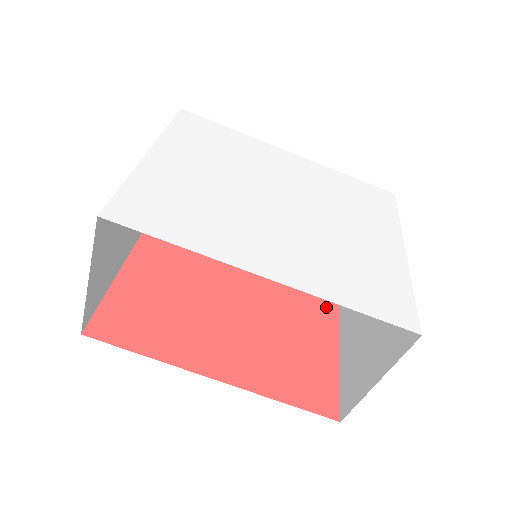
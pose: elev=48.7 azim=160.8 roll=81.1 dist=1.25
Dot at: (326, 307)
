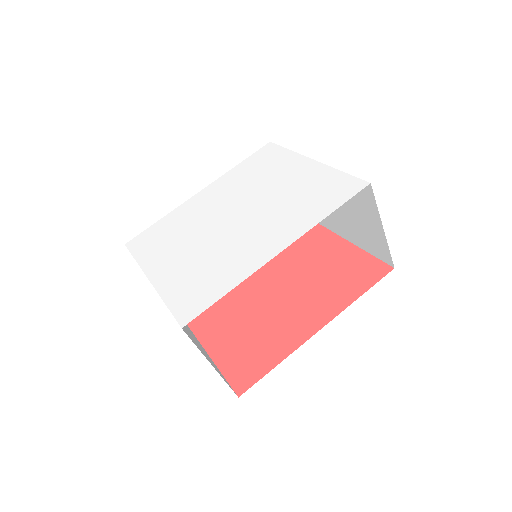
Dot at: (315, 234)
